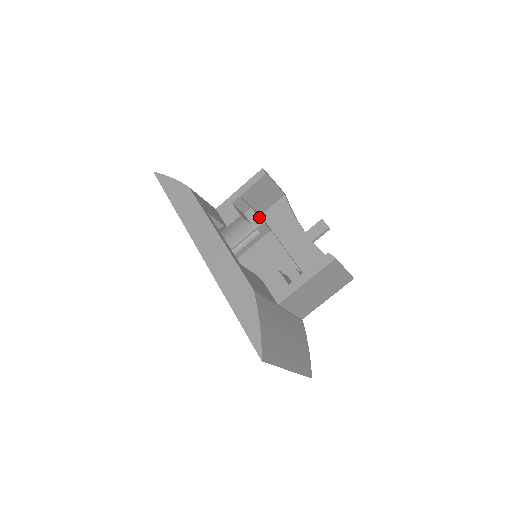
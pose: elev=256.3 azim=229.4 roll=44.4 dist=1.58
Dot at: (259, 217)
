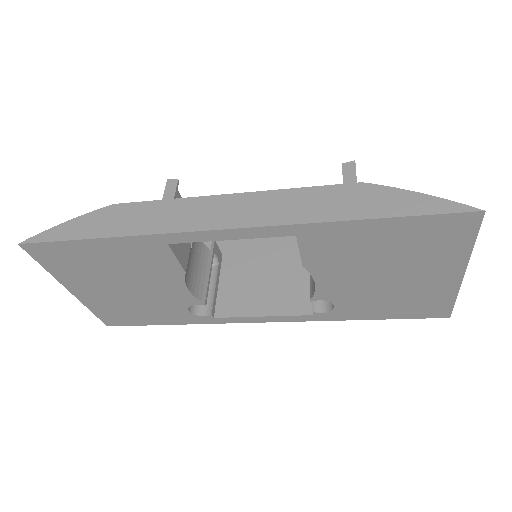
Dot at: occluded
